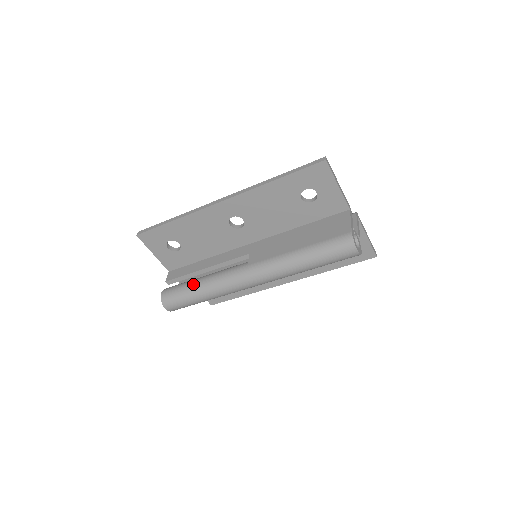
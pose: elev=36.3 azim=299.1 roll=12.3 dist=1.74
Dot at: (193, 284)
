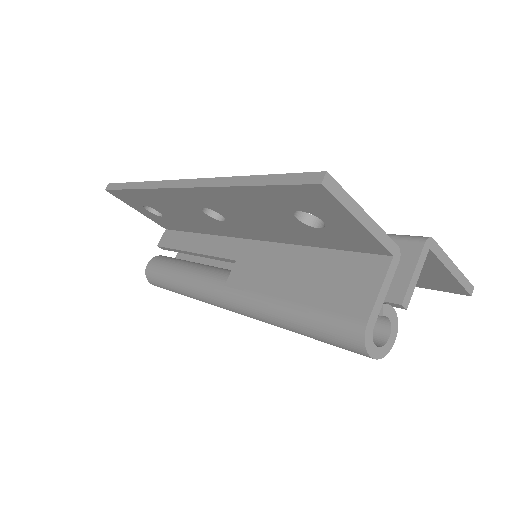
Dot at: (171, 274)
